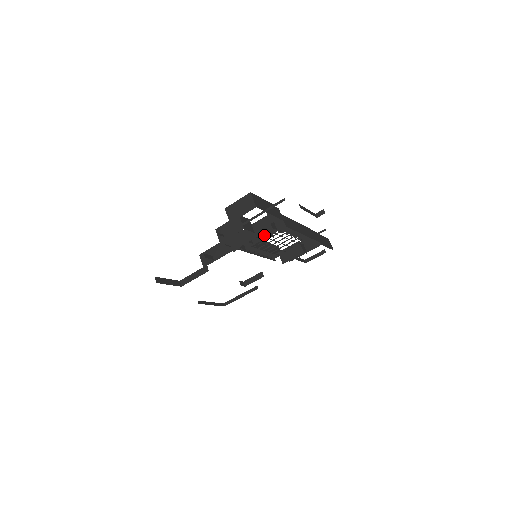
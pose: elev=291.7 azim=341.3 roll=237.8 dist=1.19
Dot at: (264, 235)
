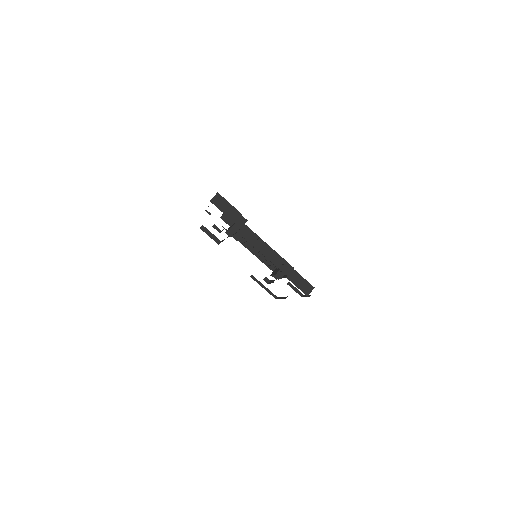
Dot at: (235, 233)
